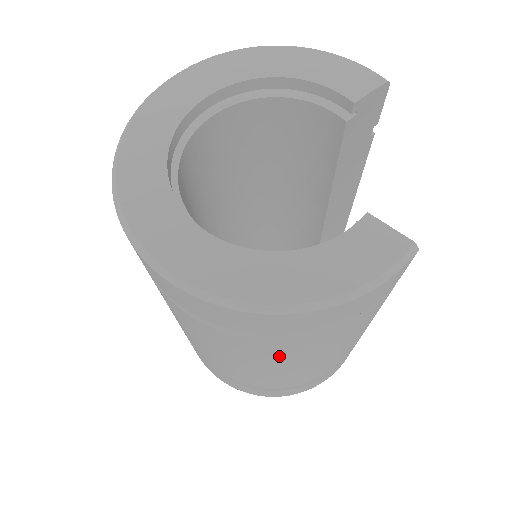
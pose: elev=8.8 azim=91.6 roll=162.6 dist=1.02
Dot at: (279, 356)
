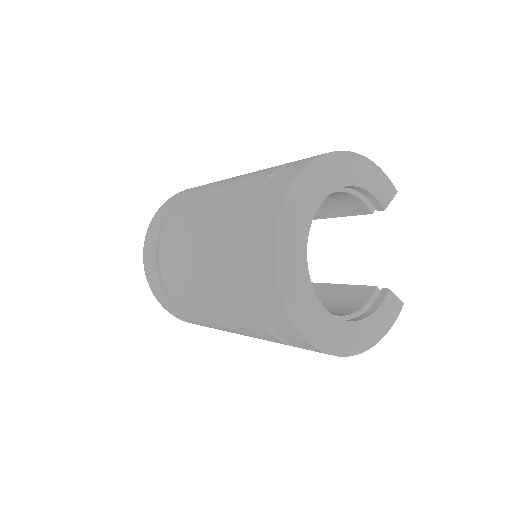
Dot at: occluded
